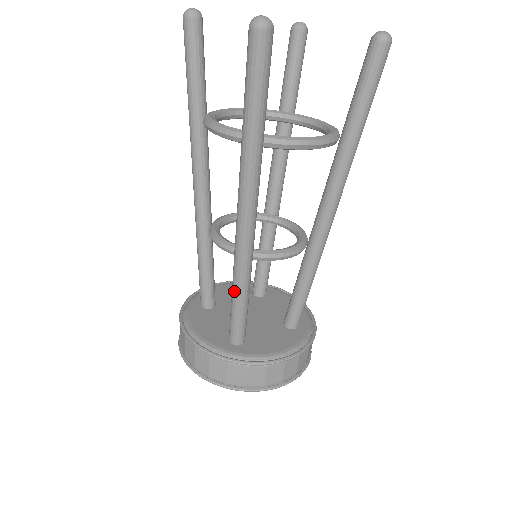
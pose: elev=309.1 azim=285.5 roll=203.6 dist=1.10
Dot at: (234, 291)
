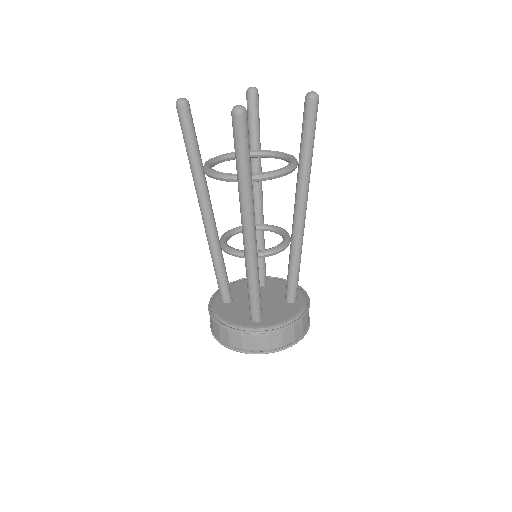
Dot at: (249, 283)
